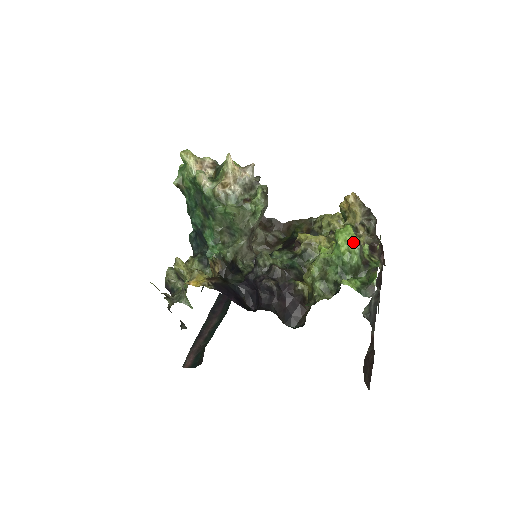
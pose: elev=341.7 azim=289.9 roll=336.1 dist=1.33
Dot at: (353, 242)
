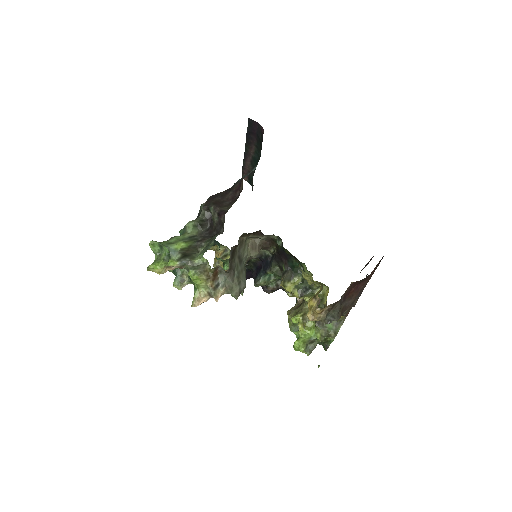
Dot at: (305, 353)
